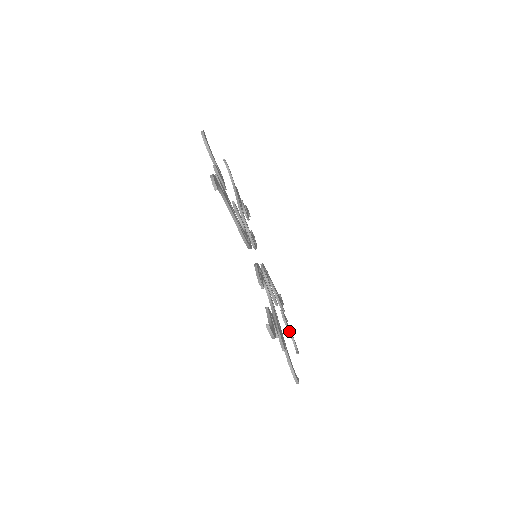
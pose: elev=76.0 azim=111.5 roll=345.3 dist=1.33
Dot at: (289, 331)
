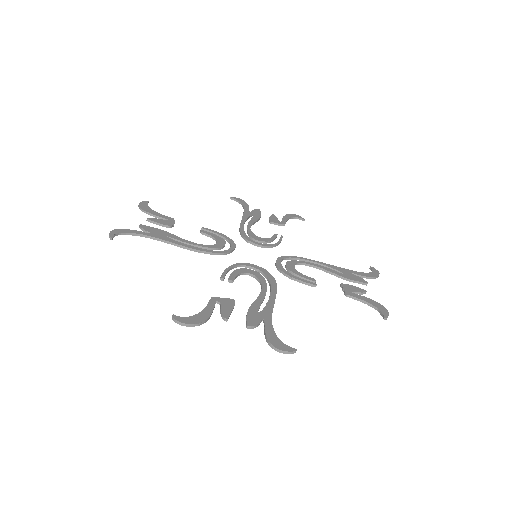
Dot at: occluded
